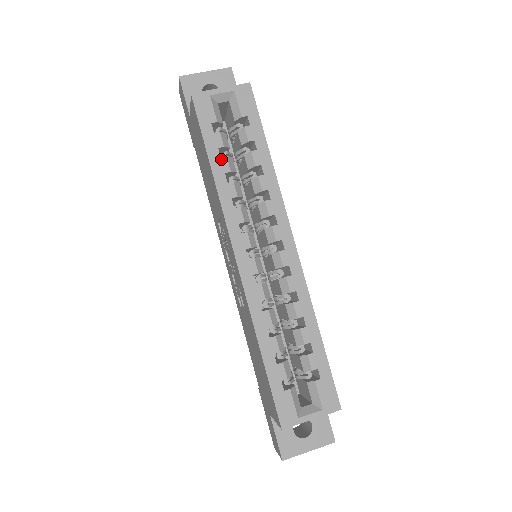
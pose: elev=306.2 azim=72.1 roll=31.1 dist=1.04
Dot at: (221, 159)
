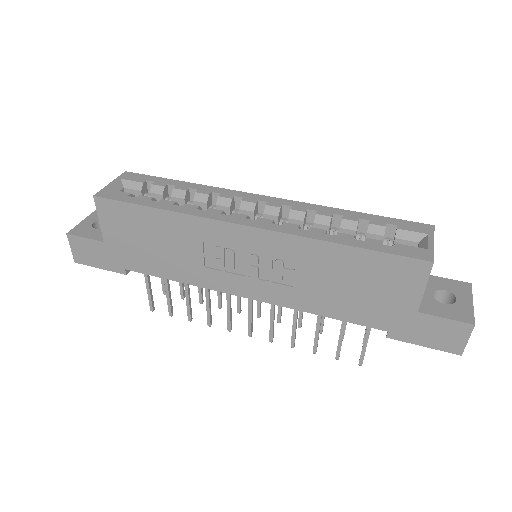
Dot at: (160, 202)
